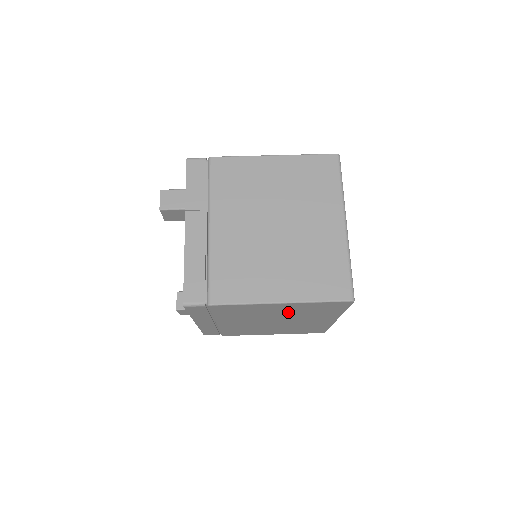
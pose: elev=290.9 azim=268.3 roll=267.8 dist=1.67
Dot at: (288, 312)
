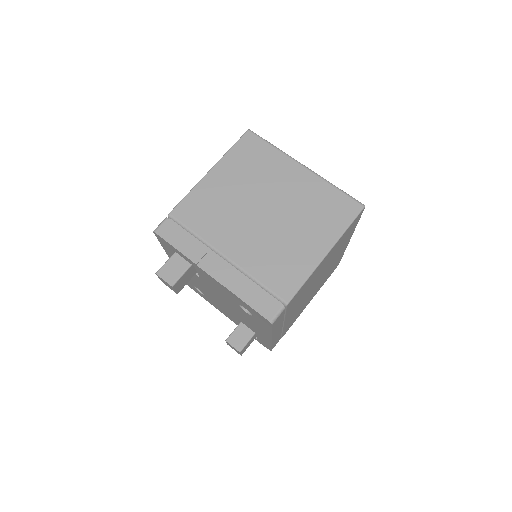
Dot at: occluded
